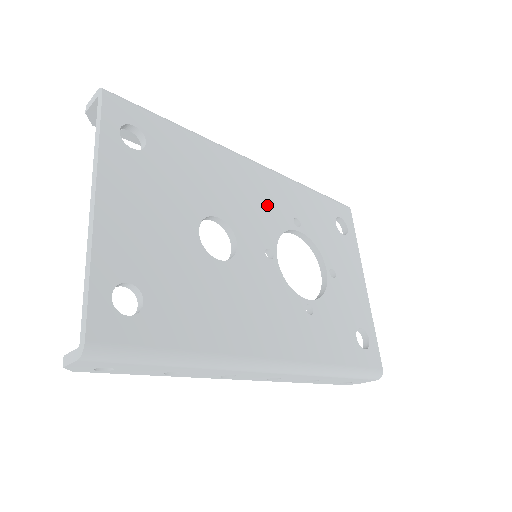
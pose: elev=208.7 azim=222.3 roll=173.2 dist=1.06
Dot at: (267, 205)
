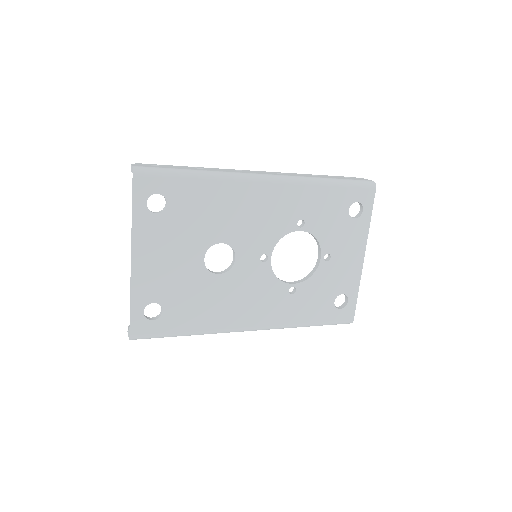
Dot at: (272, 218)
